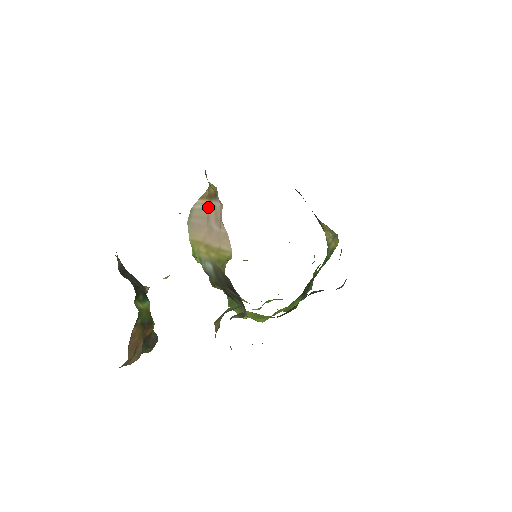
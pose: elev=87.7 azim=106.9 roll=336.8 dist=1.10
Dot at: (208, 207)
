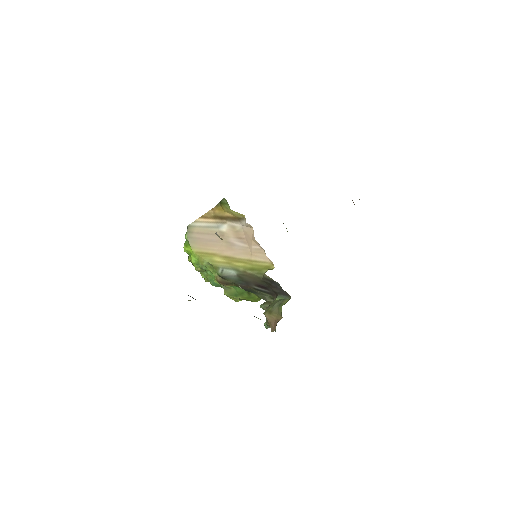
Dot at: (219, 226)
